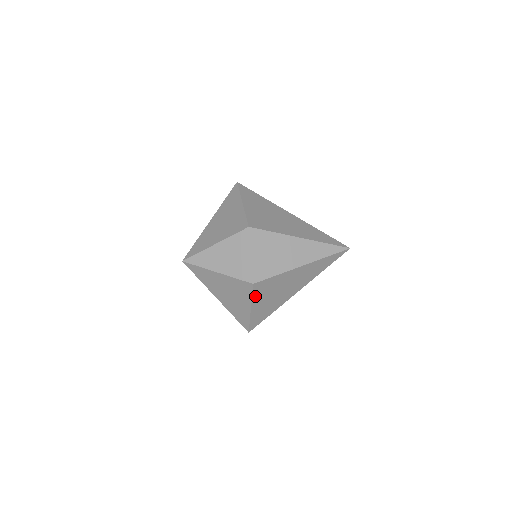
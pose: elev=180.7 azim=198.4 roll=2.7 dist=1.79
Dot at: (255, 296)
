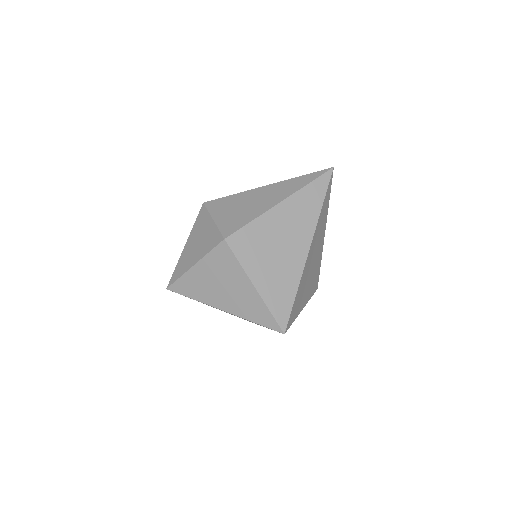
Dot at: (243, 261)
